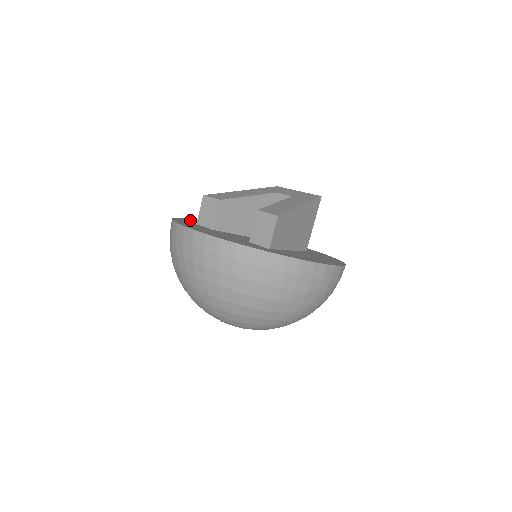
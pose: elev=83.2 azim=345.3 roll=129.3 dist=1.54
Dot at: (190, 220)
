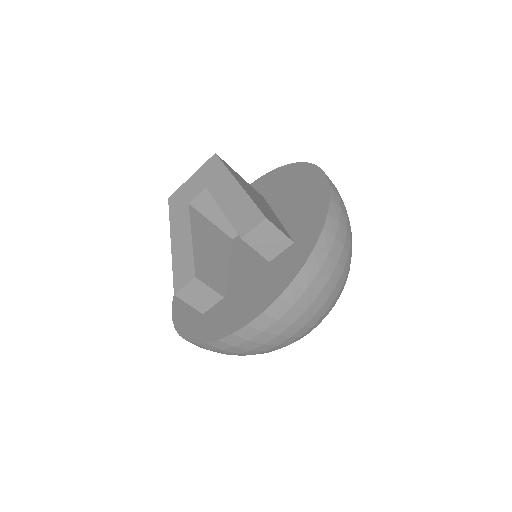
Dot at: (181, 318)
